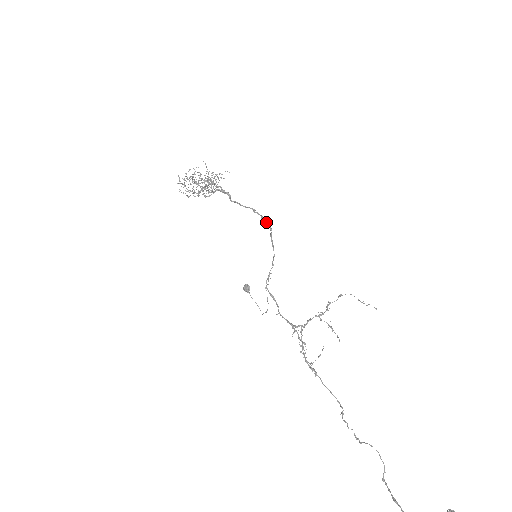
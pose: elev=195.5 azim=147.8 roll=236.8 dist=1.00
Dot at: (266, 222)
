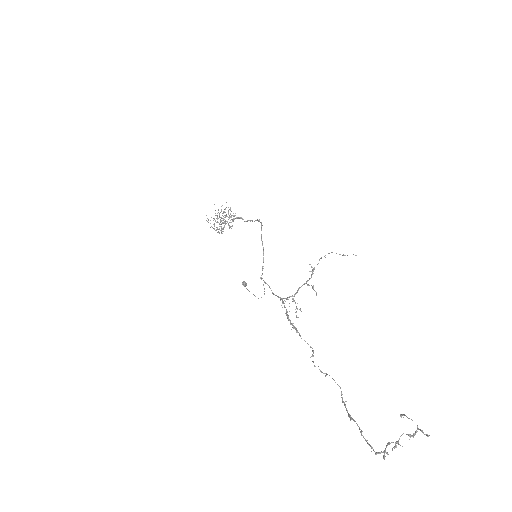
Dot at: occluded
